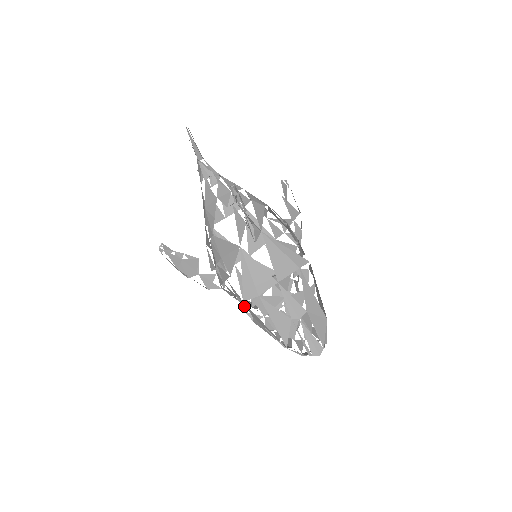
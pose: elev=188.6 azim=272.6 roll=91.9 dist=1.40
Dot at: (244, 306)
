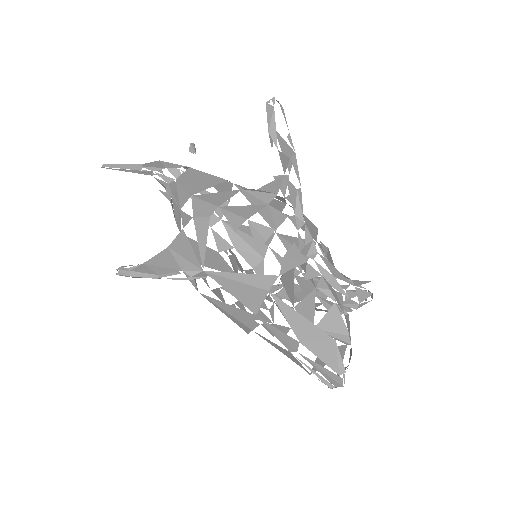
Dot at: occluded
